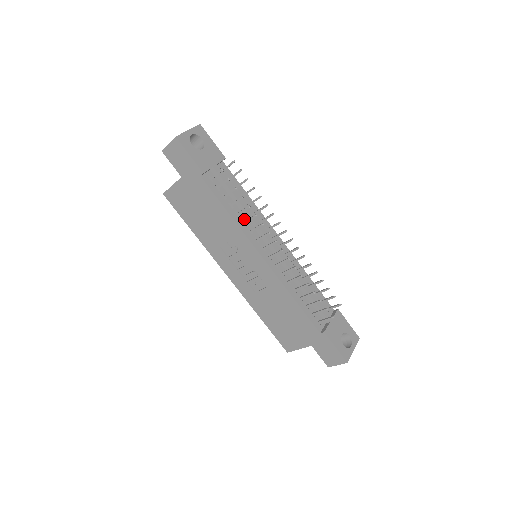
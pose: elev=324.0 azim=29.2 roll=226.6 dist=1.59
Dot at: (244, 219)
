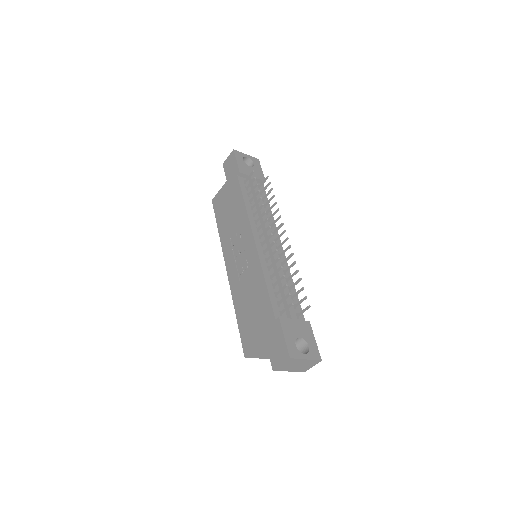
Dot at: (256, 214)
